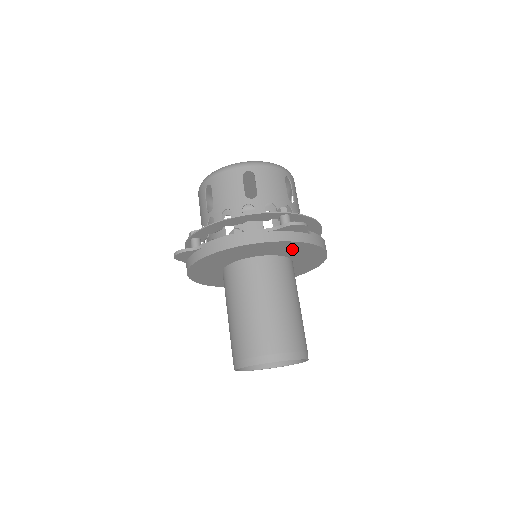
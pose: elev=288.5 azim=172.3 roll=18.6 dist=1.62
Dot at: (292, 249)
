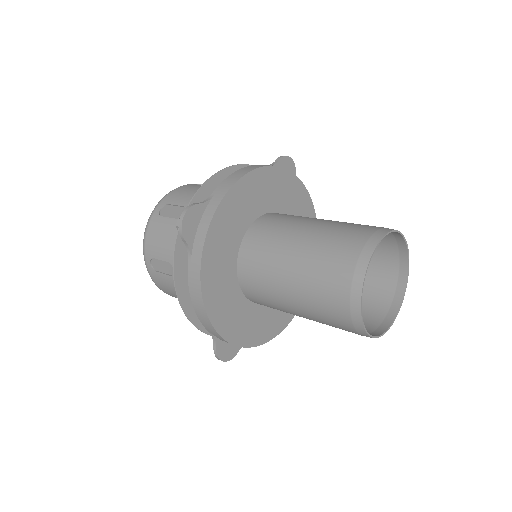
Dot at: (294, 201)
